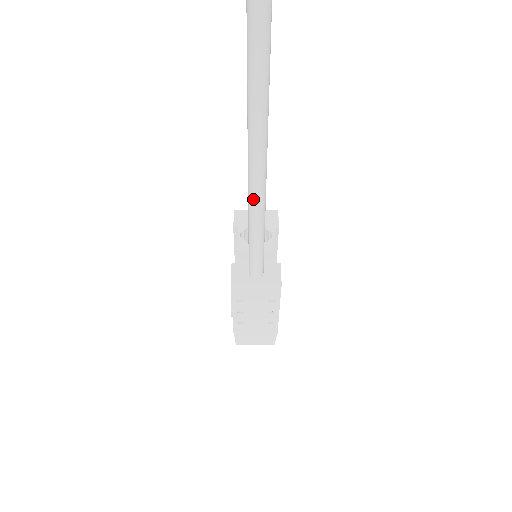
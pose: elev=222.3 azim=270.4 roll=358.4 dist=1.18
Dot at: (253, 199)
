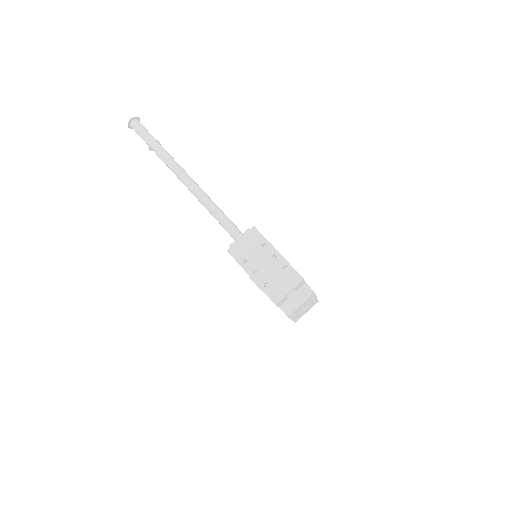
Dot at: (193, 190)
